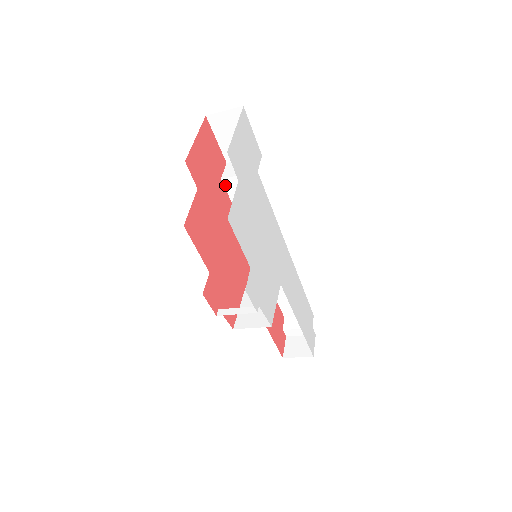
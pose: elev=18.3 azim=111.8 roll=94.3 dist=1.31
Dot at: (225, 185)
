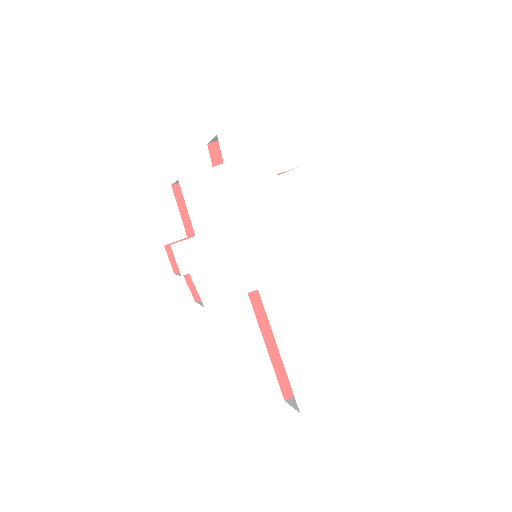
Dot at: occluded
